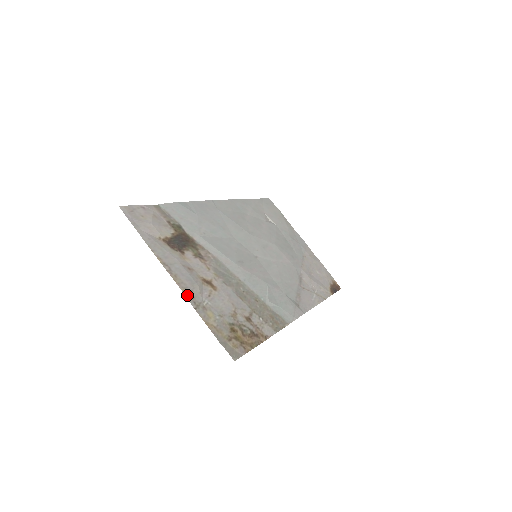
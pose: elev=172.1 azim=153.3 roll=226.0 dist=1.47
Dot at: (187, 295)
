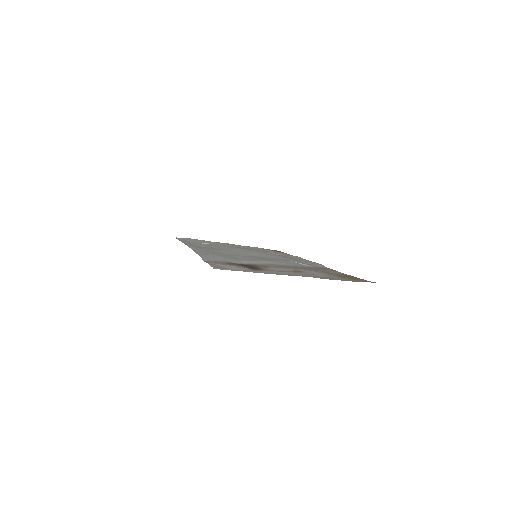
Dot at: occluded
